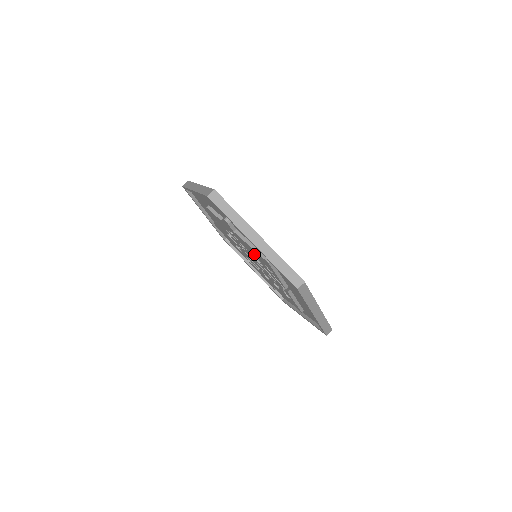
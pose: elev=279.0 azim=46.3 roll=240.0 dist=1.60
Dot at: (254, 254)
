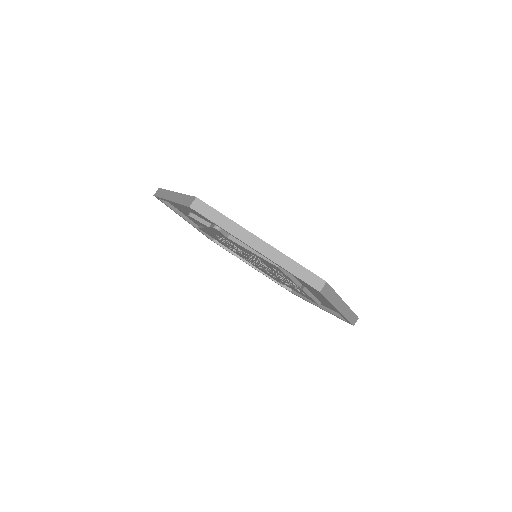
Dot at: (256, 258)
